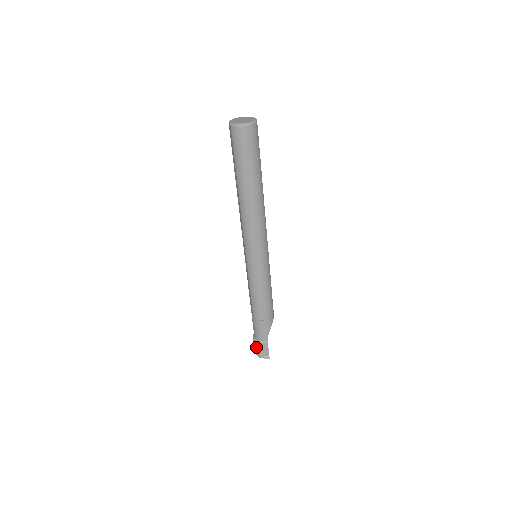
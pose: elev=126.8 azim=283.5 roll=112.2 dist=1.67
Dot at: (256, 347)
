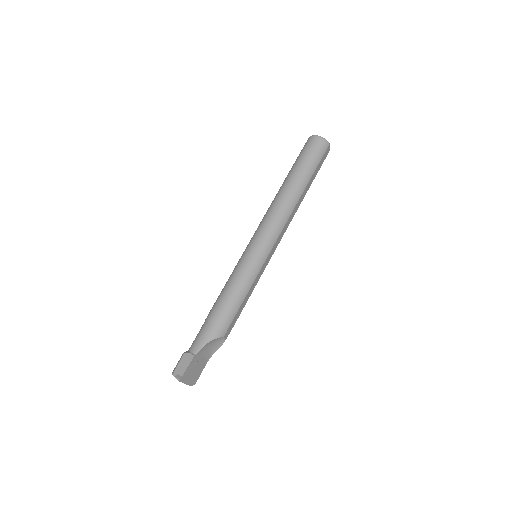
Dot at: (180, 358)
